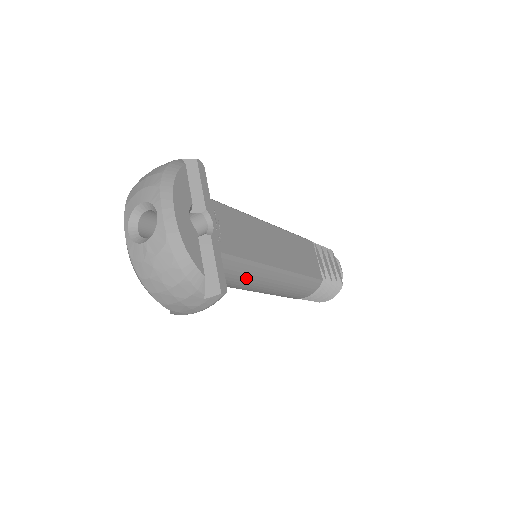
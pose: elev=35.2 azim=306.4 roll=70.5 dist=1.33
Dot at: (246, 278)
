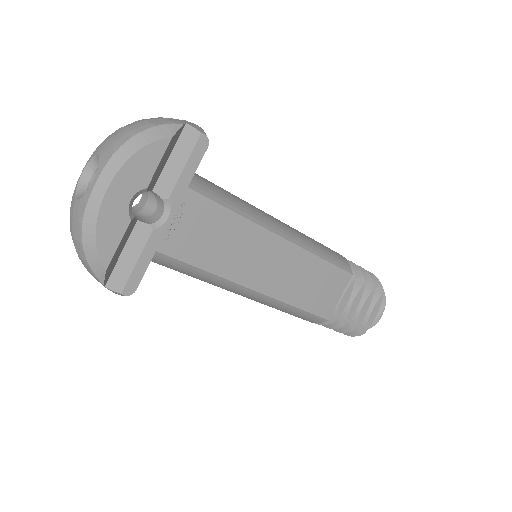
Dot at: (203, 280)
